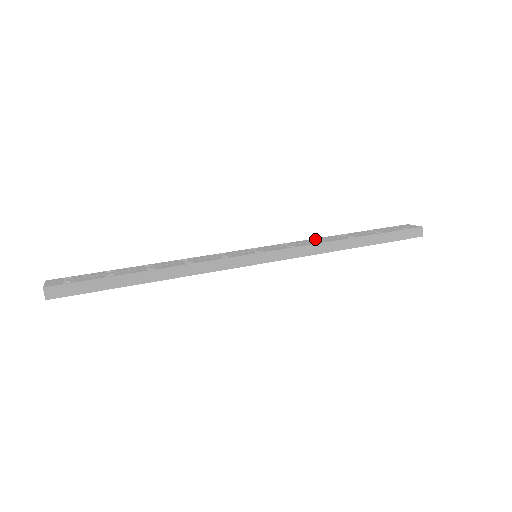
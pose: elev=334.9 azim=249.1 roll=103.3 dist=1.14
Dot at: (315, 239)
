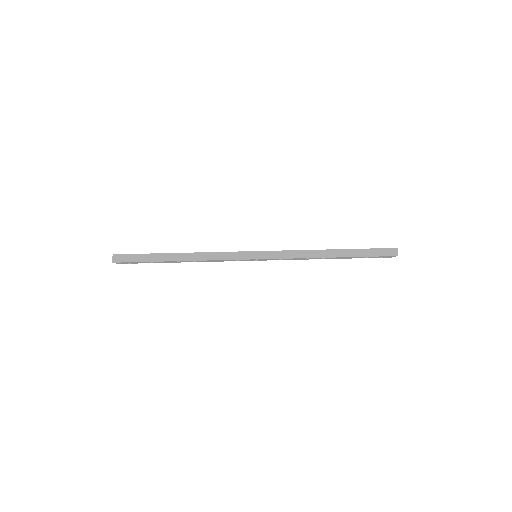
Dot at: occluded
